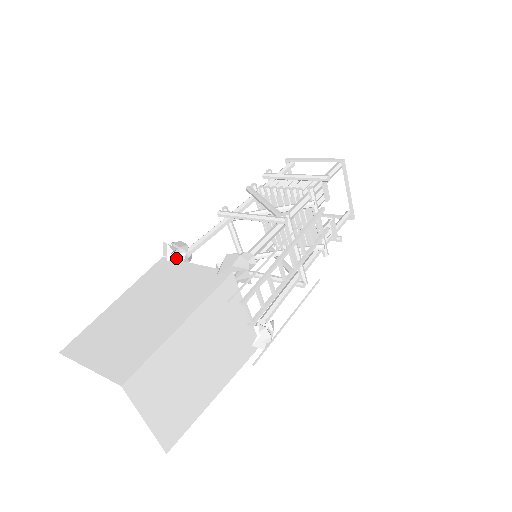
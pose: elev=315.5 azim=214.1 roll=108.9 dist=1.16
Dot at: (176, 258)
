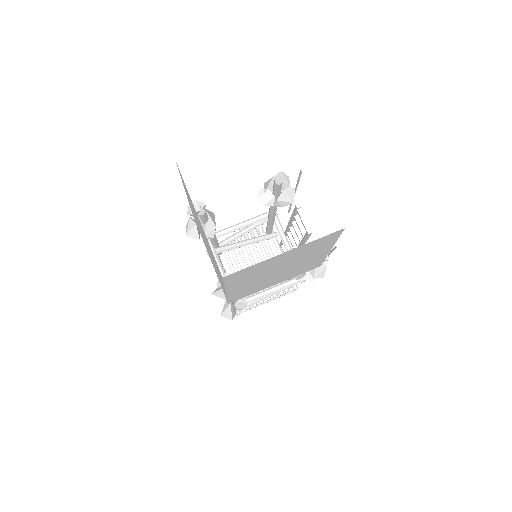
Dot at: (209, 211)
